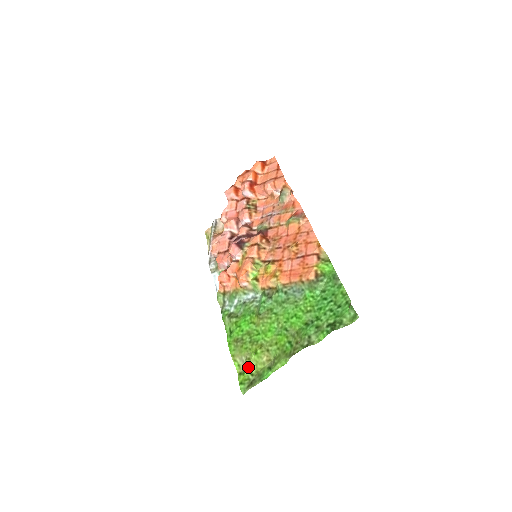
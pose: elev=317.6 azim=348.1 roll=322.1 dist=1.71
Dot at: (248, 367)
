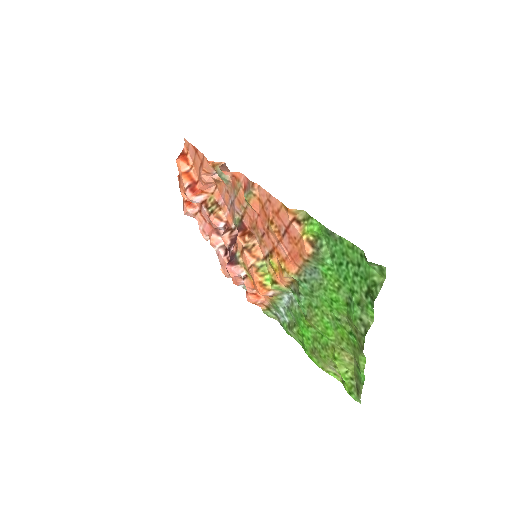
Dot at: (342, 374)
